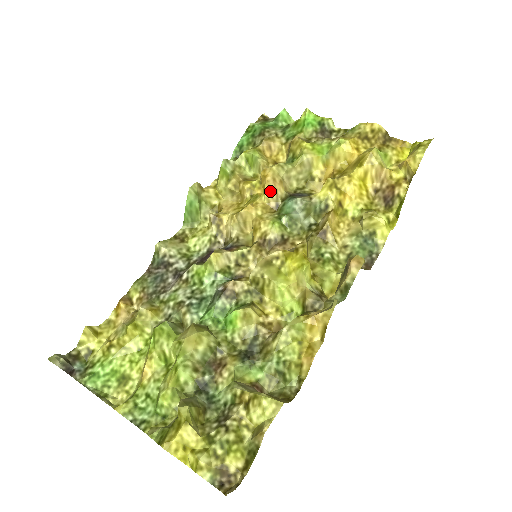
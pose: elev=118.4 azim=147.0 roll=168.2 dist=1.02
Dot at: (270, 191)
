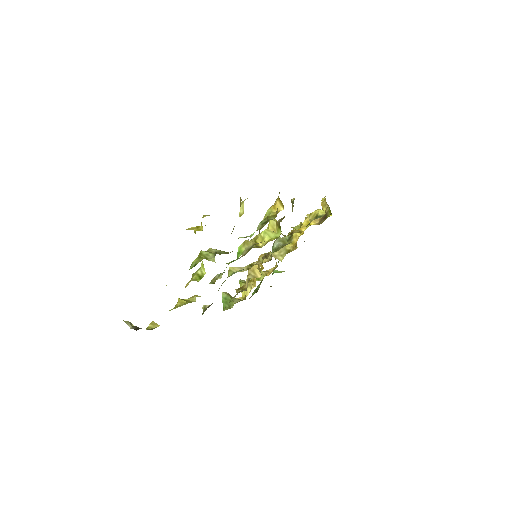
Dot at: occluded
